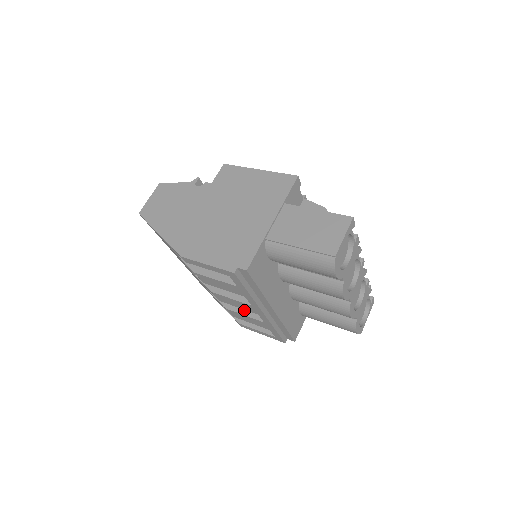
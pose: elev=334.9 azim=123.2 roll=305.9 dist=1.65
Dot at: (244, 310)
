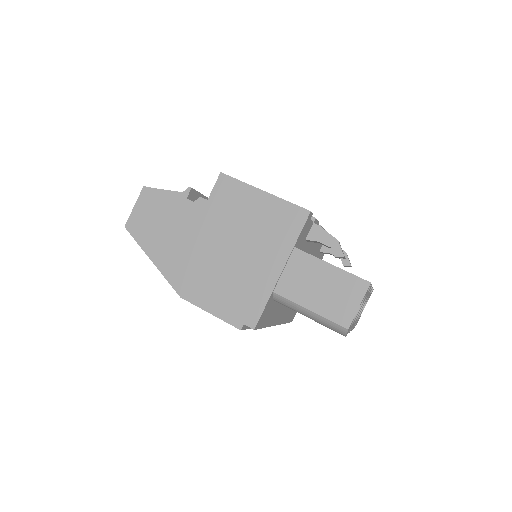
Dot at: occluded
